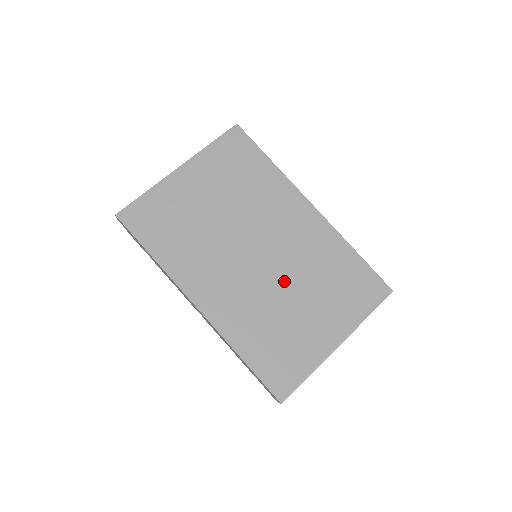
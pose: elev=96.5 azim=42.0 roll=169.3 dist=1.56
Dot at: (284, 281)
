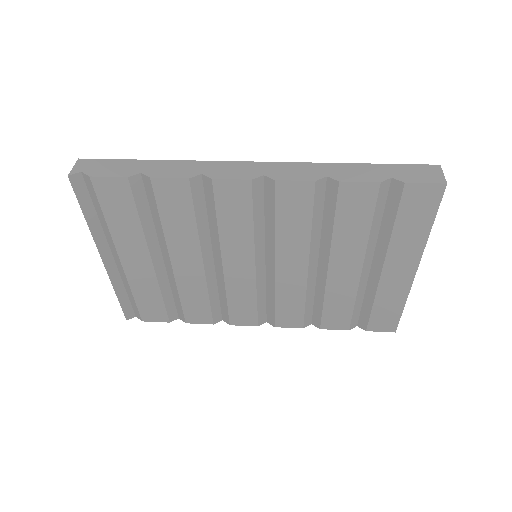
Dot at: occluded
